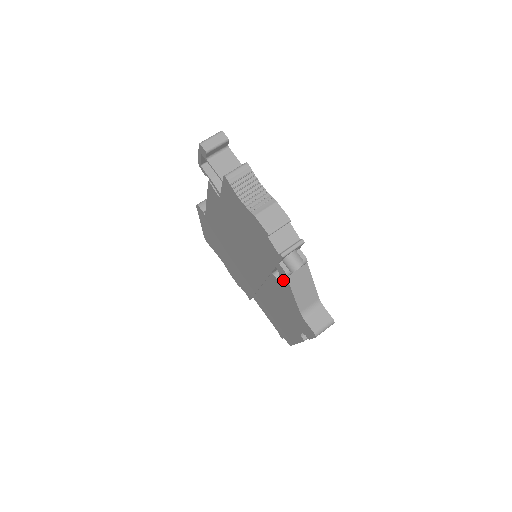
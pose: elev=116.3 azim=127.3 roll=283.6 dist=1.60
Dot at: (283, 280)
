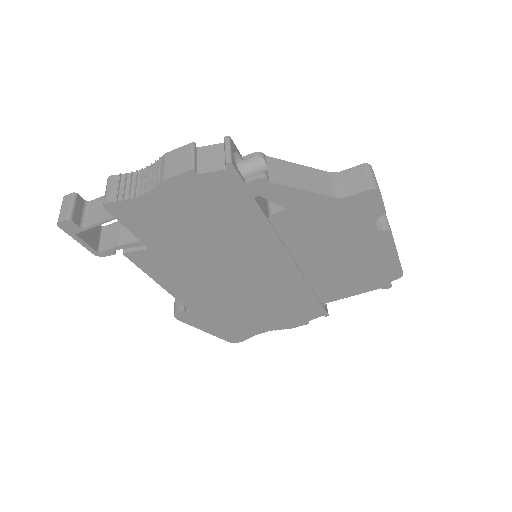
Dot at: (276, 196)
